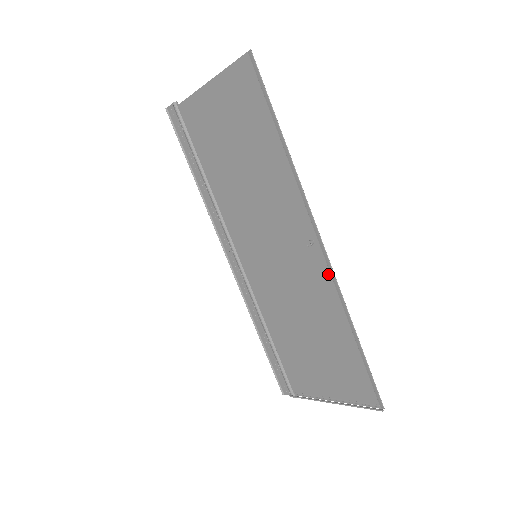
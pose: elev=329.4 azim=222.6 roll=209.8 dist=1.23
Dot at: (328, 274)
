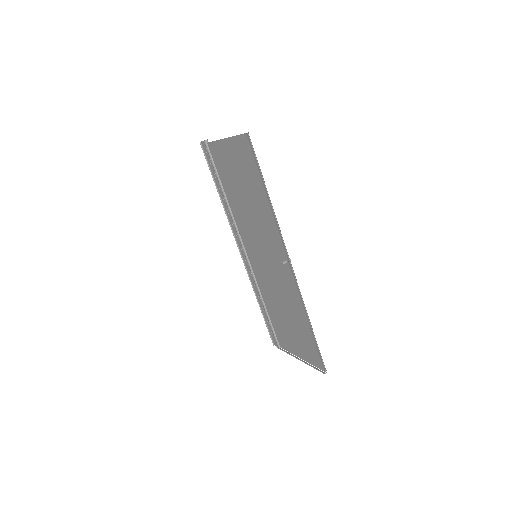
Dot at: (295, 284)
